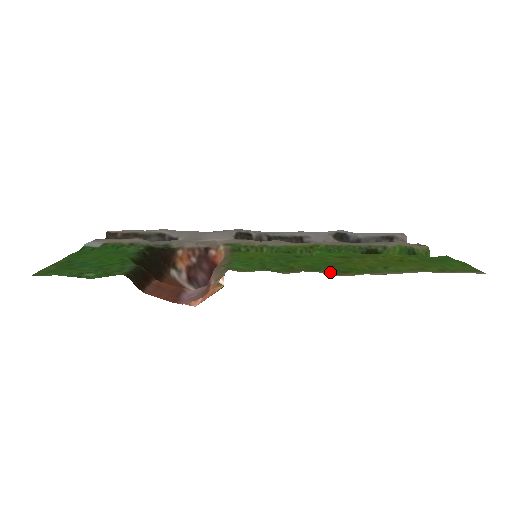
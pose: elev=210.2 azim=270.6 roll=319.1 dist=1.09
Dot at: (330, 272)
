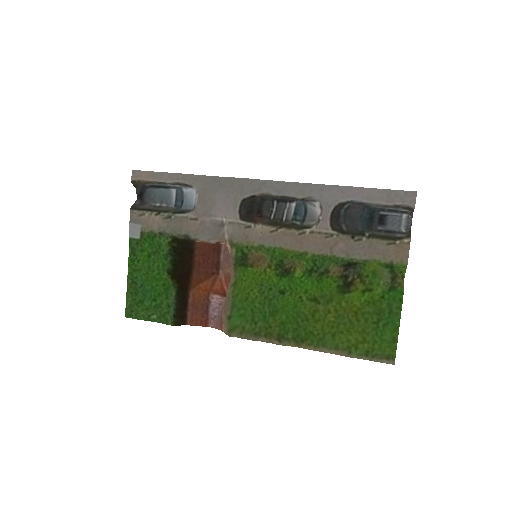
Dot at: (293, 340)
